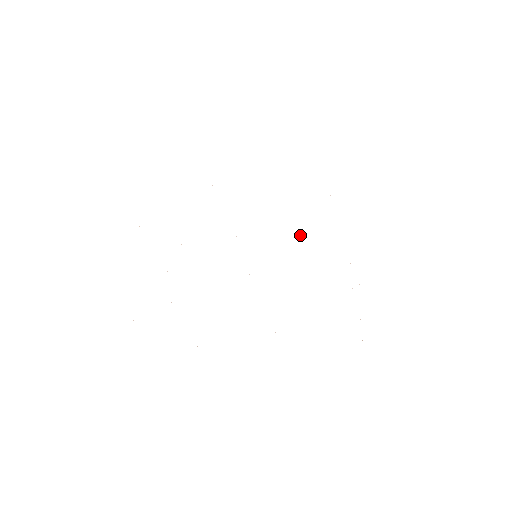
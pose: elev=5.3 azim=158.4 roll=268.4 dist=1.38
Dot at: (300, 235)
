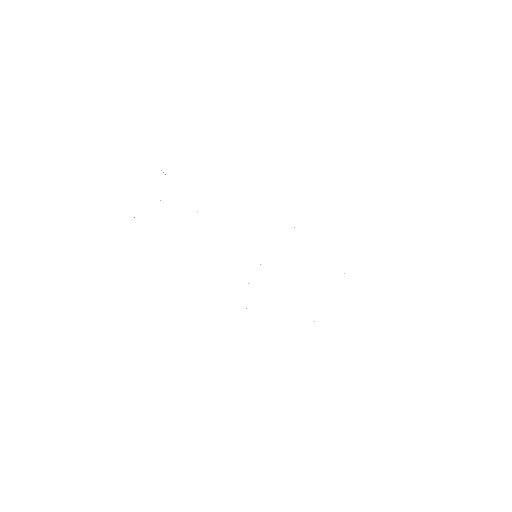
Dot at: occluded
